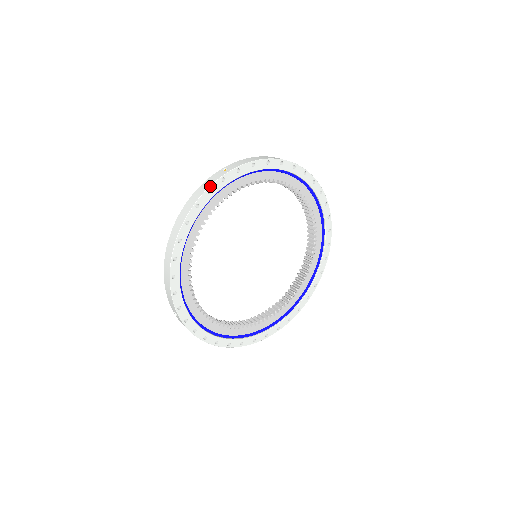
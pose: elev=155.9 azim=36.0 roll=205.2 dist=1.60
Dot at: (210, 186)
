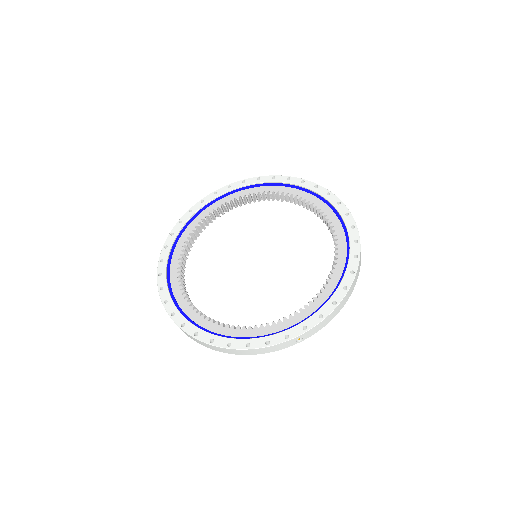
Dot at: (203, 198)
